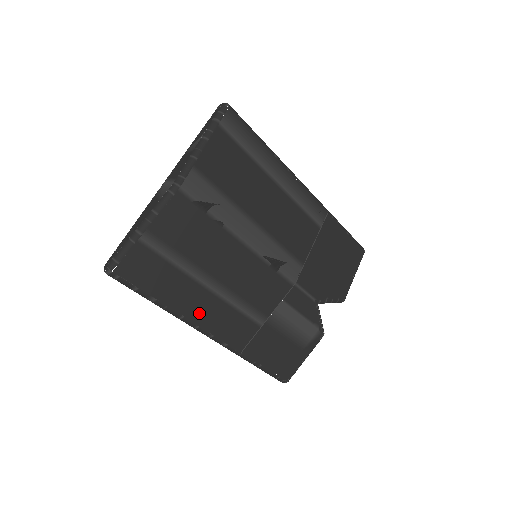
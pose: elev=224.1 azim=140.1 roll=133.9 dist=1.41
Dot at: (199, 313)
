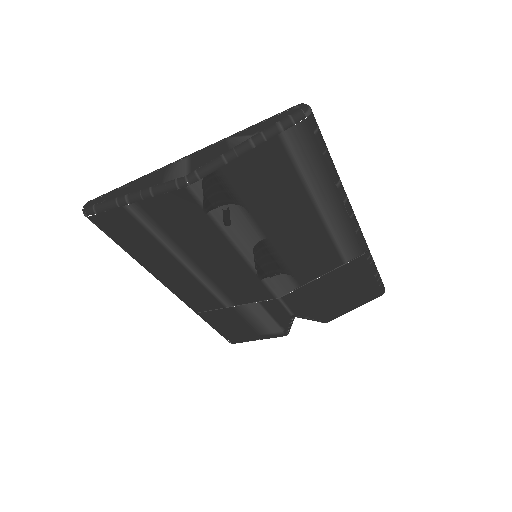
Dot at: (167, 276)
